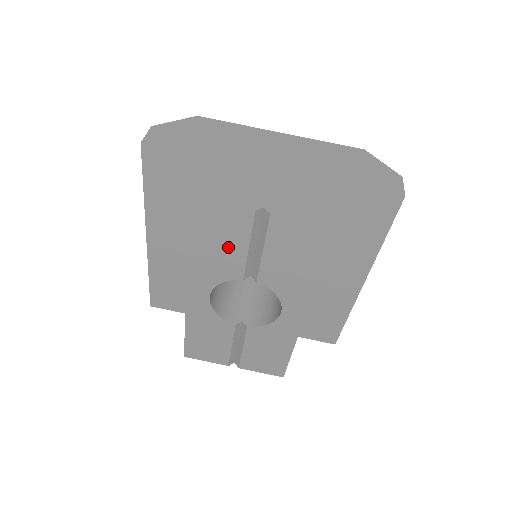
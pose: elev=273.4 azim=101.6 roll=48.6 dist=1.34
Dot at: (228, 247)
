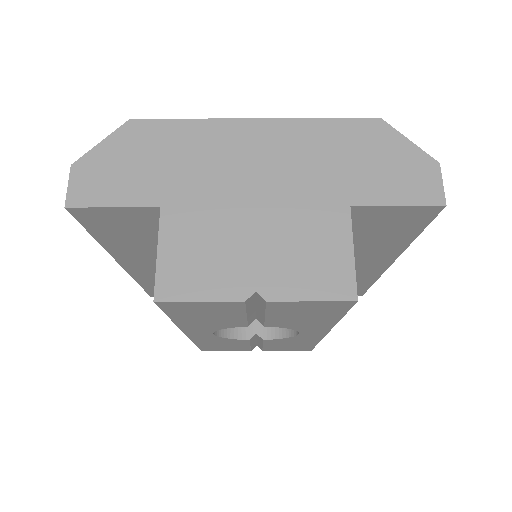
Dot at: (221, 317)
